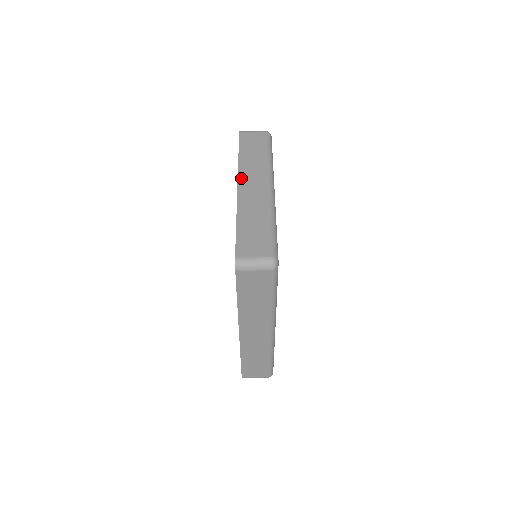
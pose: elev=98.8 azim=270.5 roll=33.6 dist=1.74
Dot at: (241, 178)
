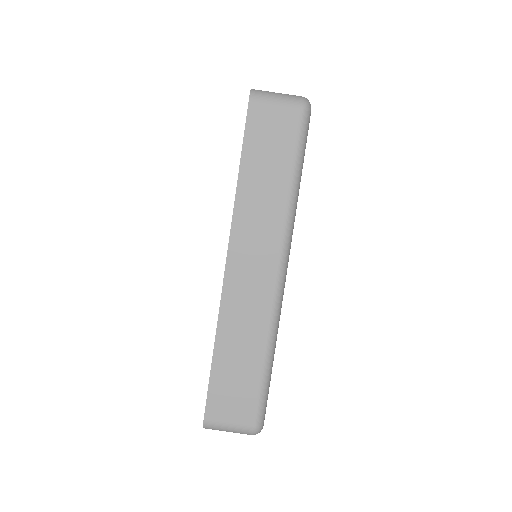
Dot at: (234, 246)
